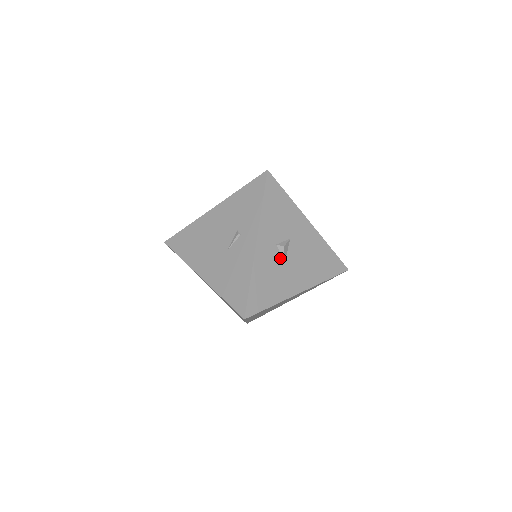
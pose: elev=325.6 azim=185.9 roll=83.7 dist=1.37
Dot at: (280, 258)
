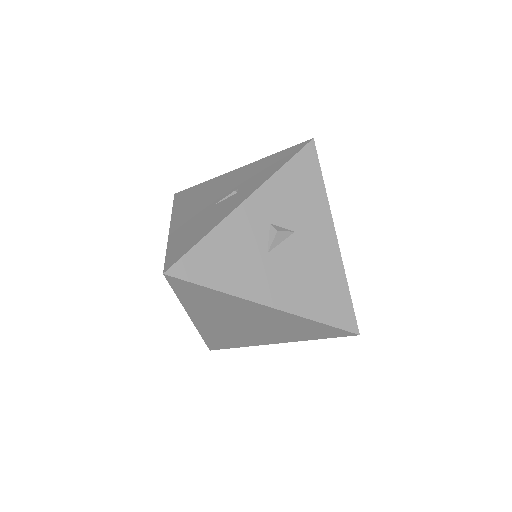
Dot at: (265, 243)
